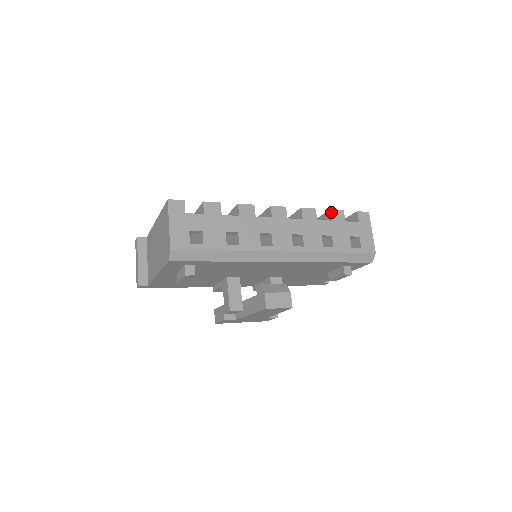
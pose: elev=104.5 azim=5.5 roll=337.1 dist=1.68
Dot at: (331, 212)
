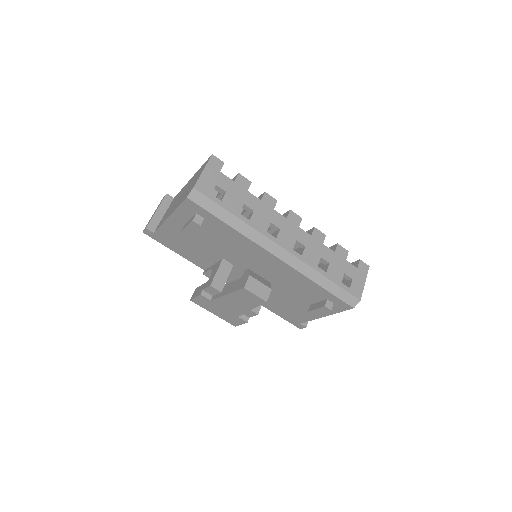
Dot at: (337, 246)
